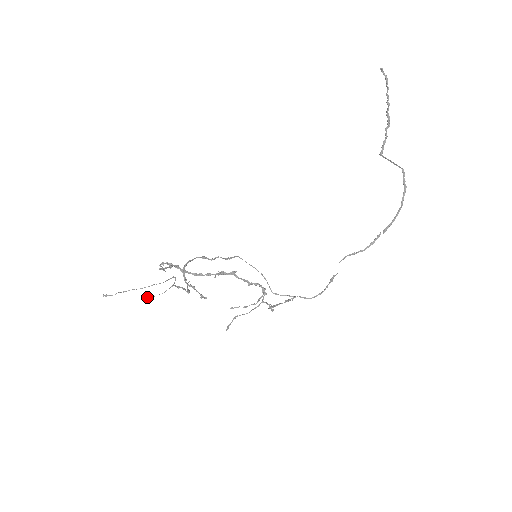
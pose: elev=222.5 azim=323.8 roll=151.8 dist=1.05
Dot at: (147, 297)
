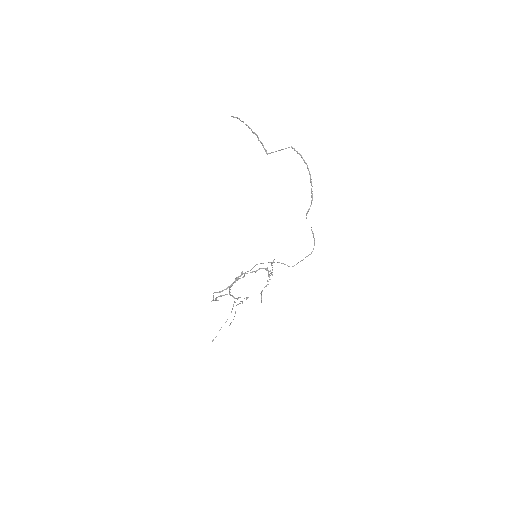
Dot at: (230, 323)
